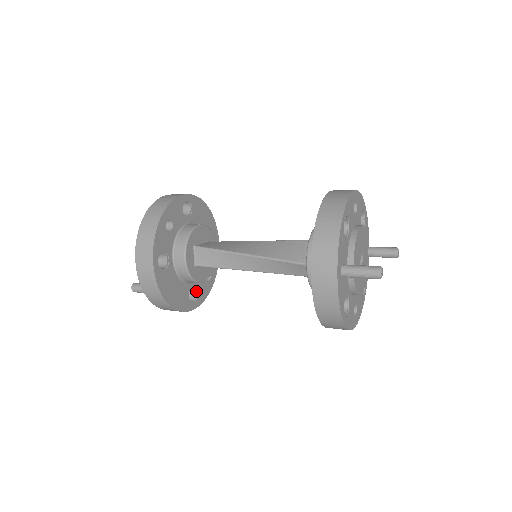
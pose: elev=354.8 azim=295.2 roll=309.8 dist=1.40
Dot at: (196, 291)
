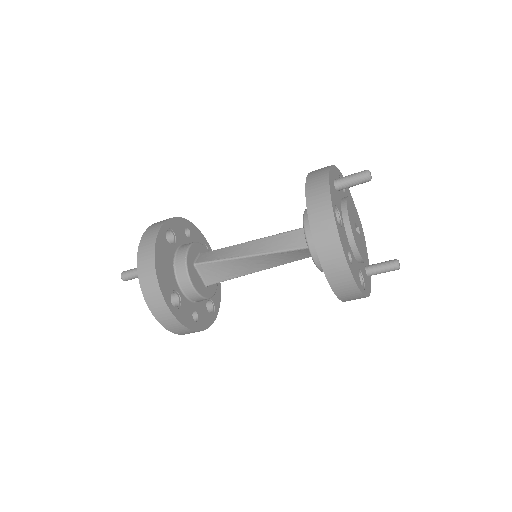
Dot at: (180, 305)
